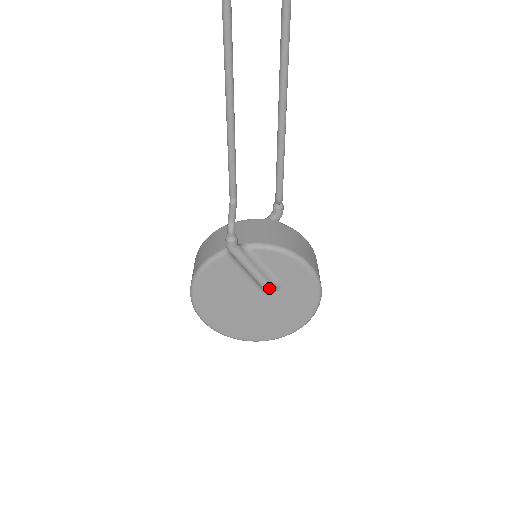
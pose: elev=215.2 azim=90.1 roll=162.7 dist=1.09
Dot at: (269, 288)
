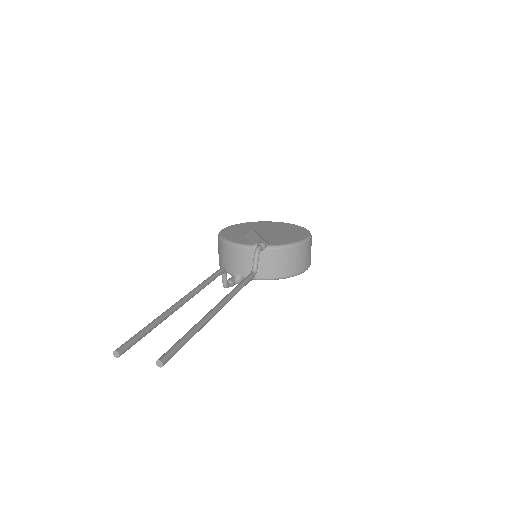
Dot at: occluded
